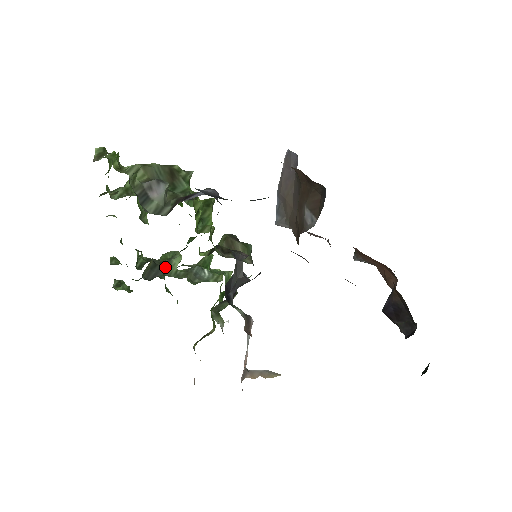
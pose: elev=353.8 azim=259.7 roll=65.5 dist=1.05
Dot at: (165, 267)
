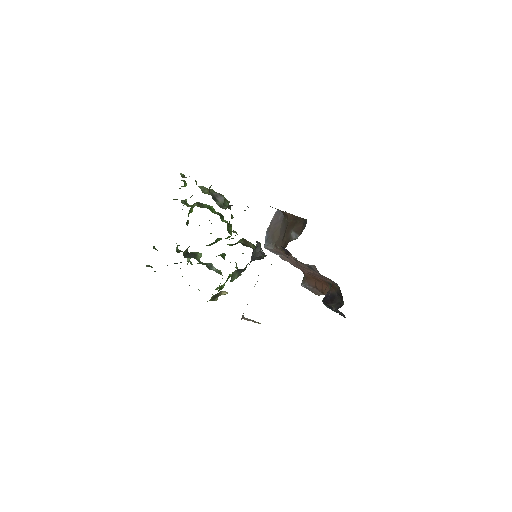
Dot at: (194, 255)
